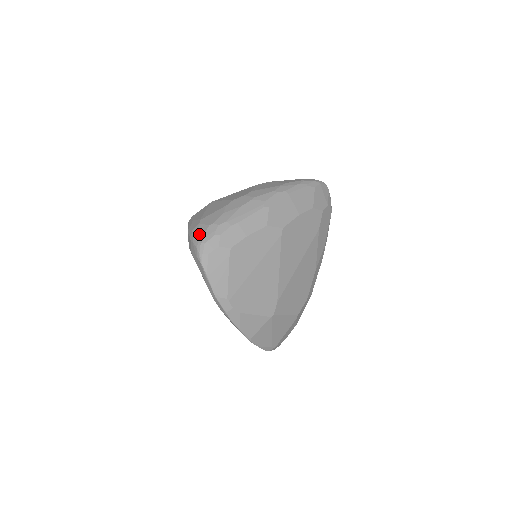
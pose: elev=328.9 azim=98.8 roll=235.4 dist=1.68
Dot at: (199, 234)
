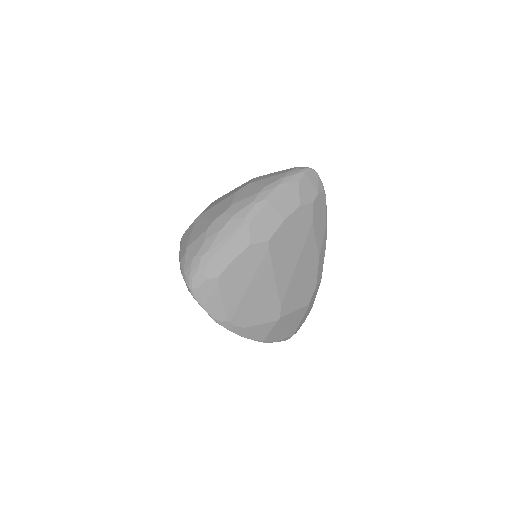
Dot at: (186, 267)
